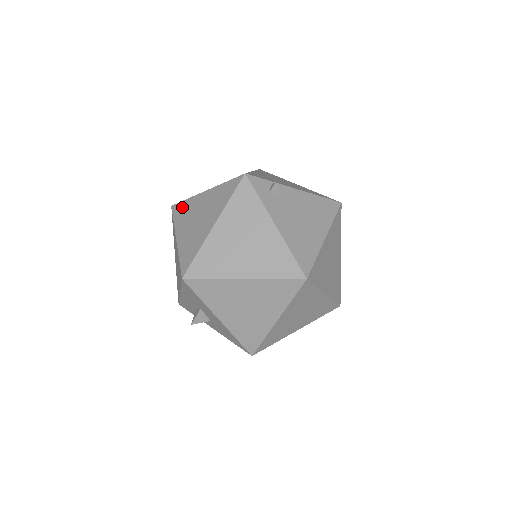
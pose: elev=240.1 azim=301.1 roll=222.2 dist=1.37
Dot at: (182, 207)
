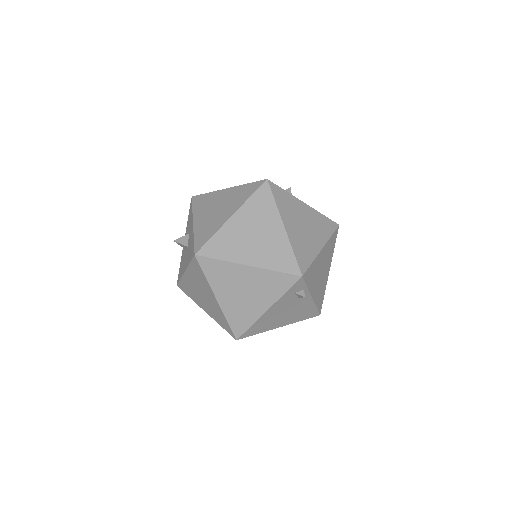
Dot at: (266, 200)
